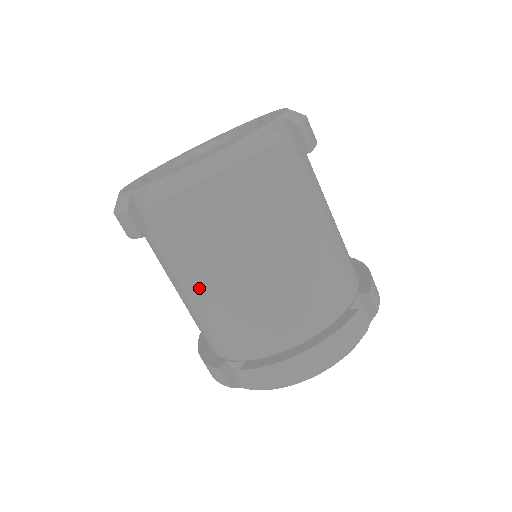
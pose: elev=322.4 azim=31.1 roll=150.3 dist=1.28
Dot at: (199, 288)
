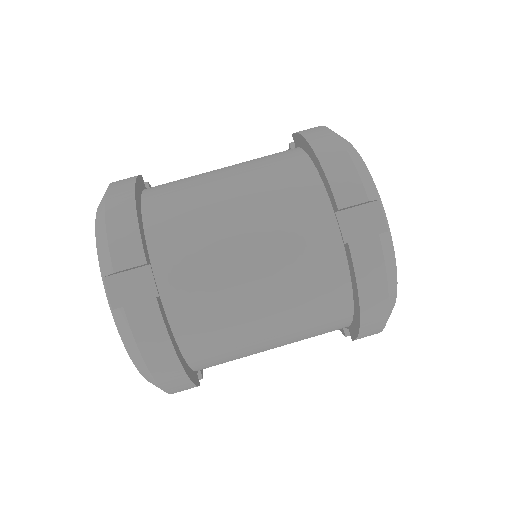
Dot at: occluded
